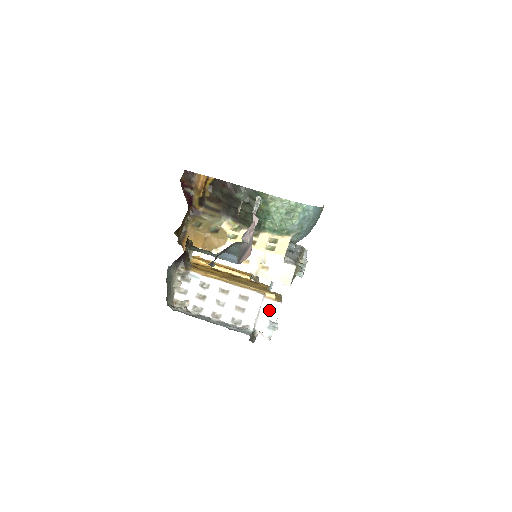
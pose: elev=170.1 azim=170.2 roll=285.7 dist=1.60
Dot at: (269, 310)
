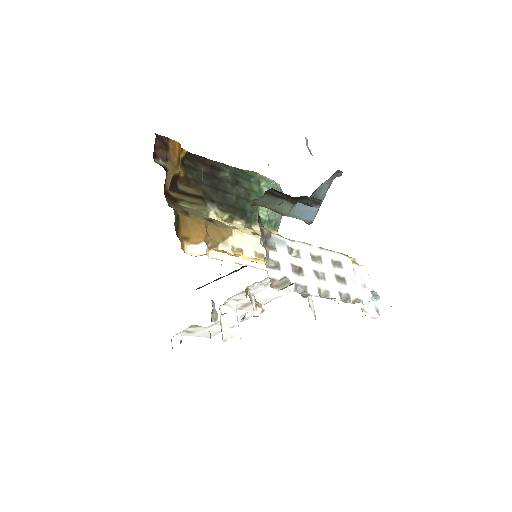
Dot at: (361, 277)
